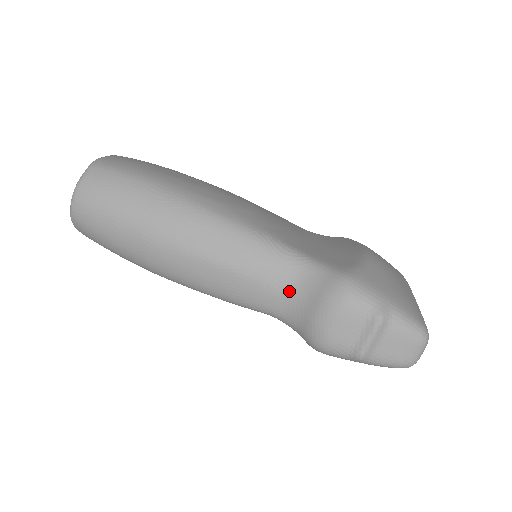
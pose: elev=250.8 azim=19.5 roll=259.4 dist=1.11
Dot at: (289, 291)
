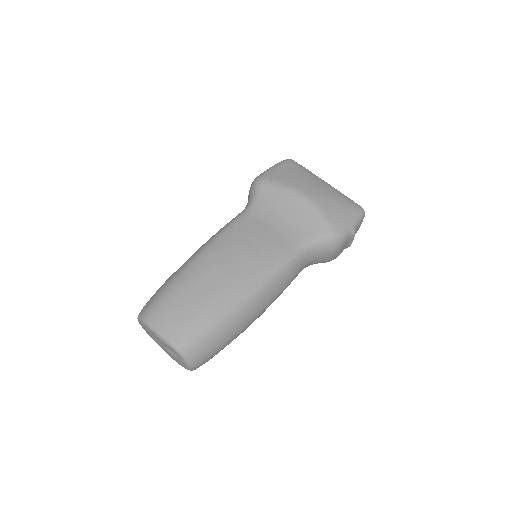
Dot at: (309, 262)
